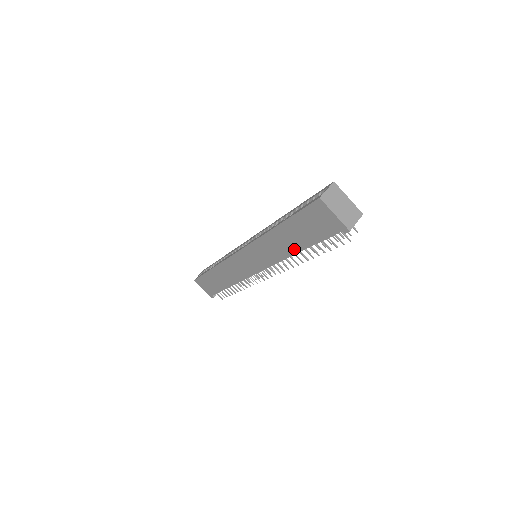
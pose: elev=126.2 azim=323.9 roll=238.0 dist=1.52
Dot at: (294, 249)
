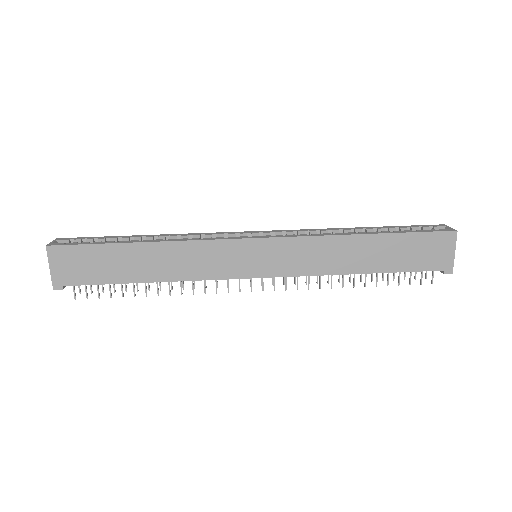
Dot at: (361, 268)
